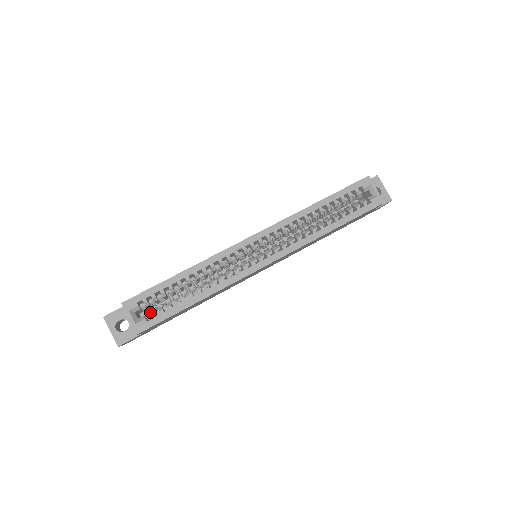
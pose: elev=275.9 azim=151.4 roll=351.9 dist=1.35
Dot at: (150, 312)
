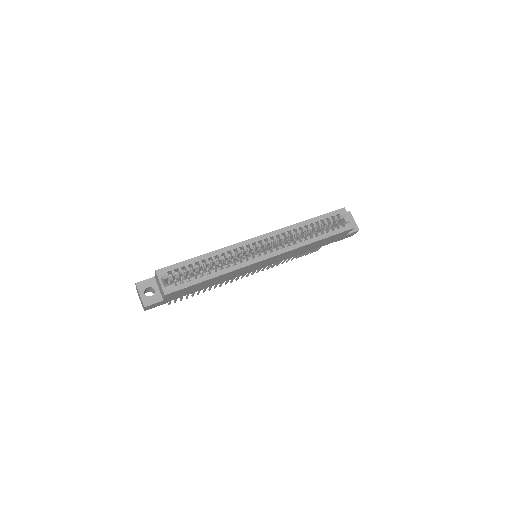
Dot at: (176, 281)
